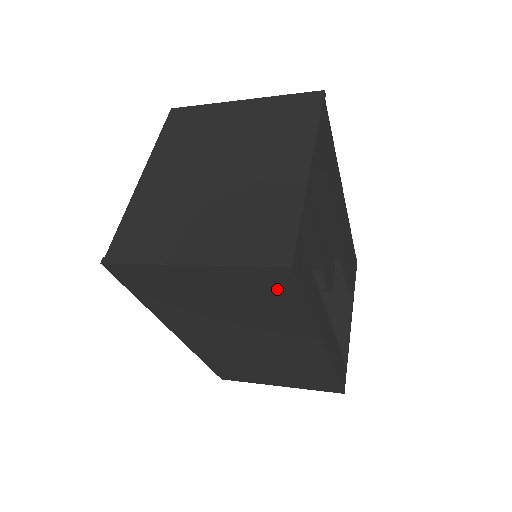
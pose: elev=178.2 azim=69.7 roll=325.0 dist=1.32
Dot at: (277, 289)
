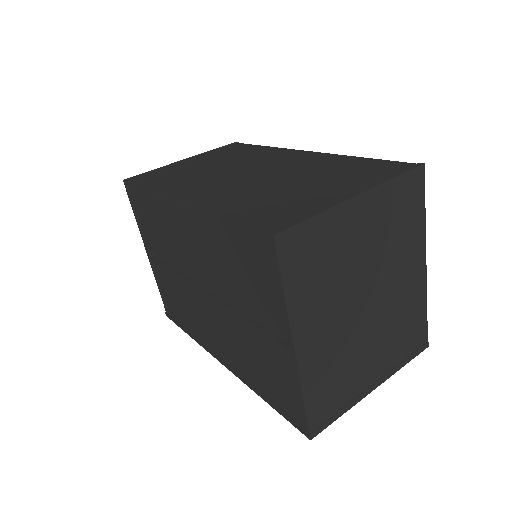
Dot at: occluded
